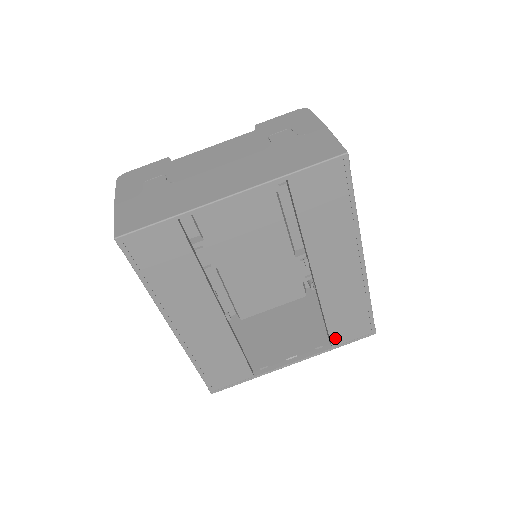
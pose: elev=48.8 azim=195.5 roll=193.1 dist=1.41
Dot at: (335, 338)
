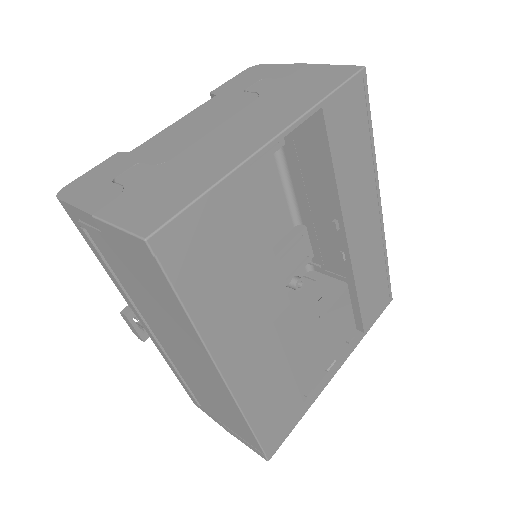
Dot at: (366, 319)
